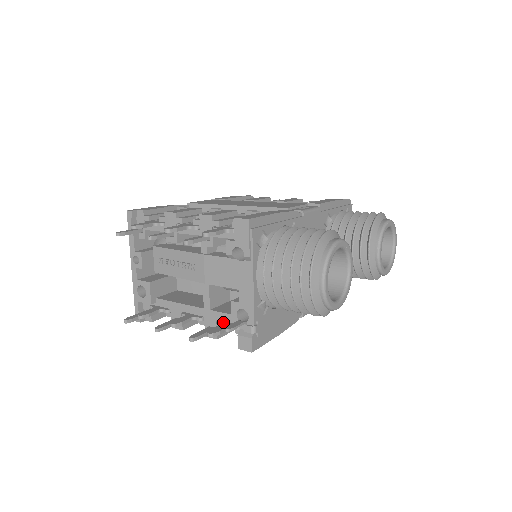
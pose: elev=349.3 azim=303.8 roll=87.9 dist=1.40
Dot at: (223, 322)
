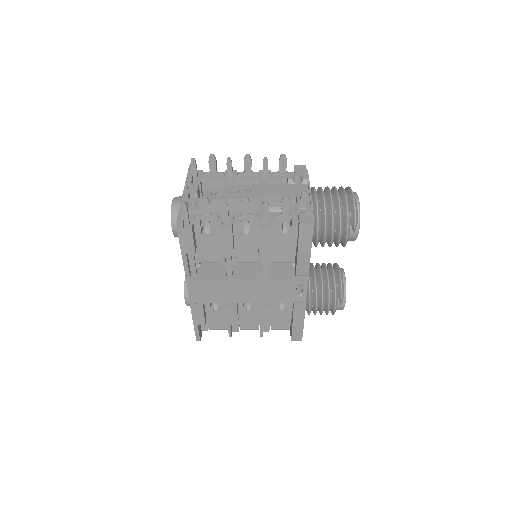
Dot at: (280, 215)
